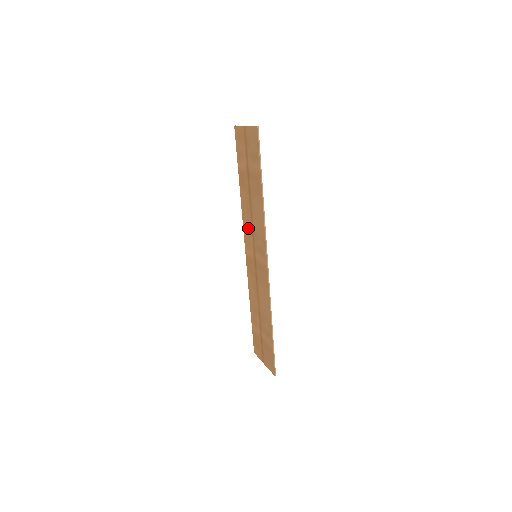
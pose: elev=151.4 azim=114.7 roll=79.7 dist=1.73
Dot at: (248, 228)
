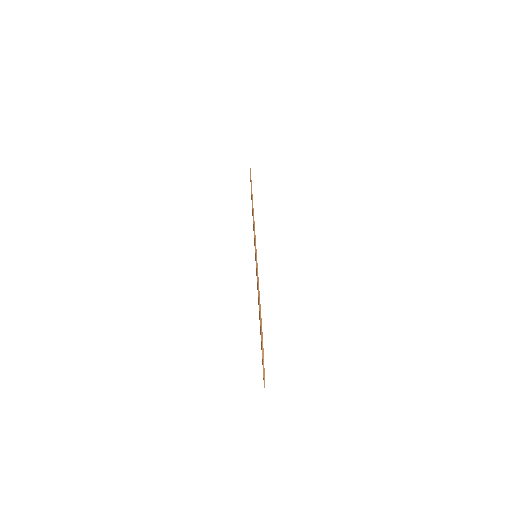
Dot at: occluded
